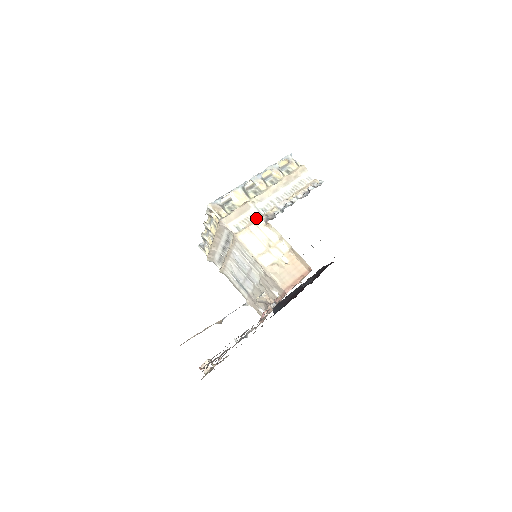
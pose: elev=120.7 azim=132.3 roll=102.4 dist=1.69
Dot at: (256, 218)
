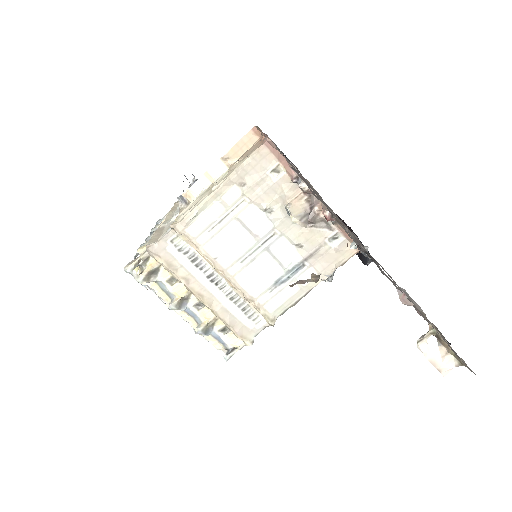
Dot at: occluded
